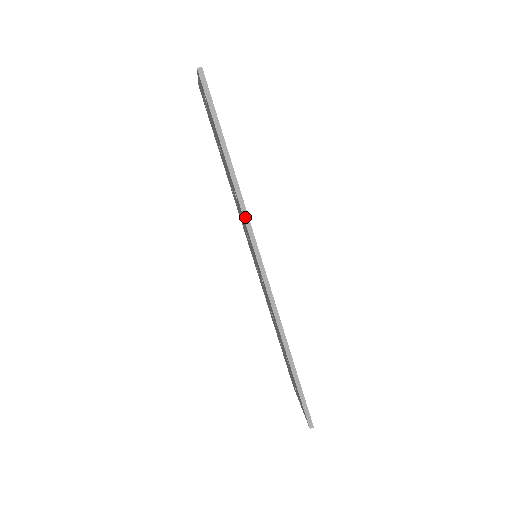
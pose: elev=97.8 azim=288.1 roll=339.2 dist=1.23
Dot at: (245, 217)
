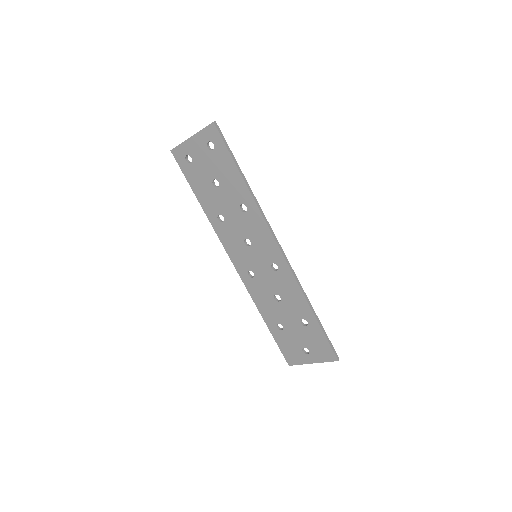
Dot at: (263, 216)
